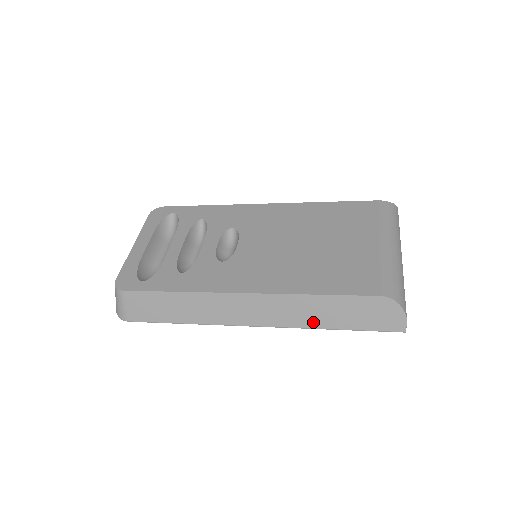
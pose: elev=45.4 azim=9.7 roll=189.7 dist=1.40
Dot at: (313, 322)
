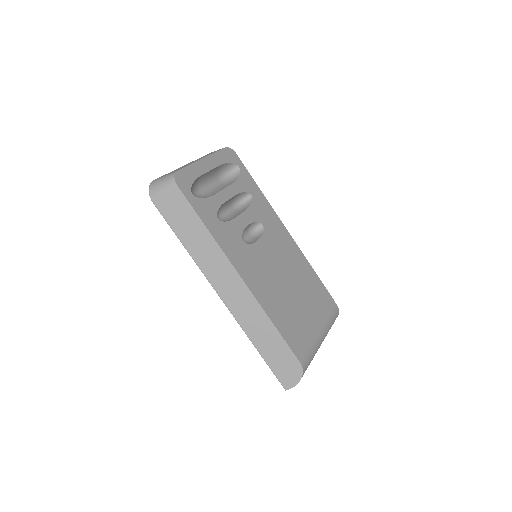
Dot at: (253, 334)
